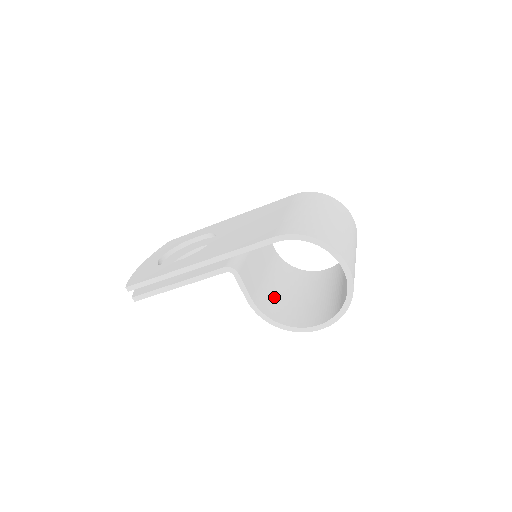
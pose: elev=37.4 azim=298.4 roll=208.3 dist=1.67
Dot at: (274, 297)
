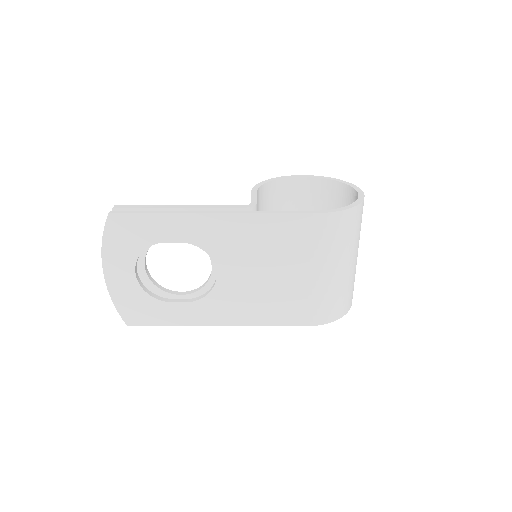
Dot at: occluded
